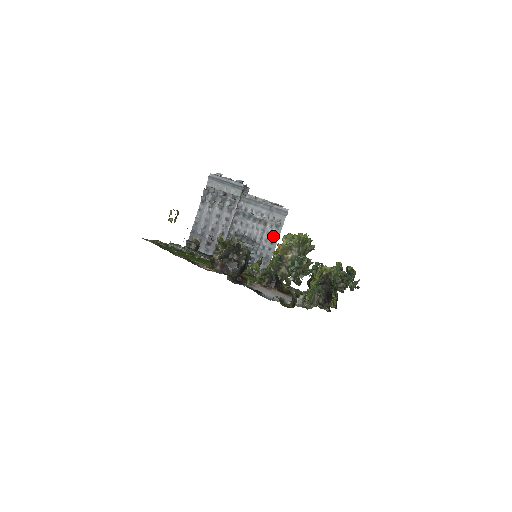
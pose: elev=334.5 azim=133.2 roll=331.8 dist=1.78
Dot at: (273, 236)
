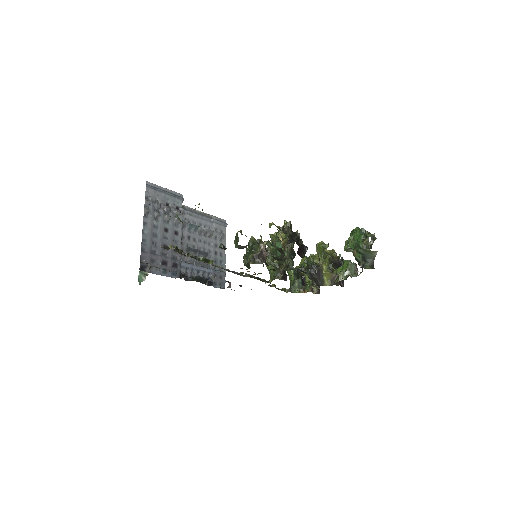
Dot at: occluded
